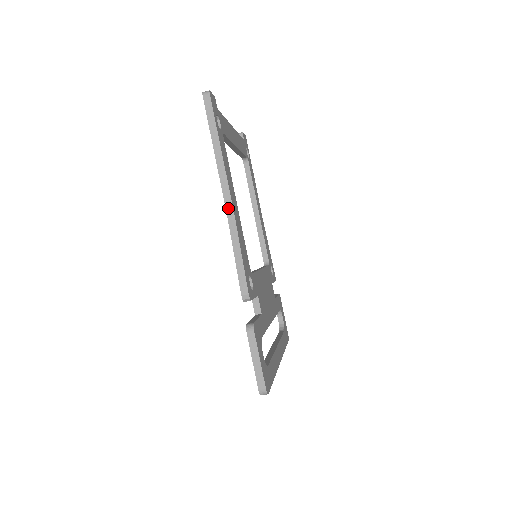
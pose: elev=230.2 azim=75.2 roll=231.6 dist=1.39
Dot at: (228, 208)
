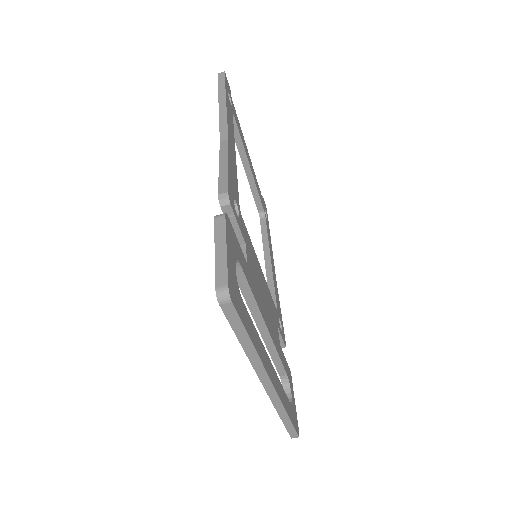
Dot at: (222, 136)
